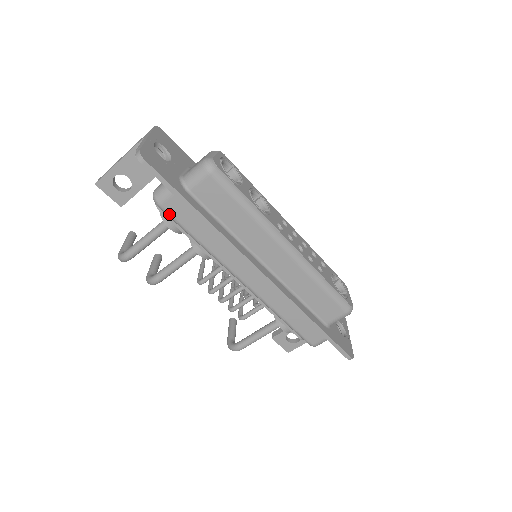
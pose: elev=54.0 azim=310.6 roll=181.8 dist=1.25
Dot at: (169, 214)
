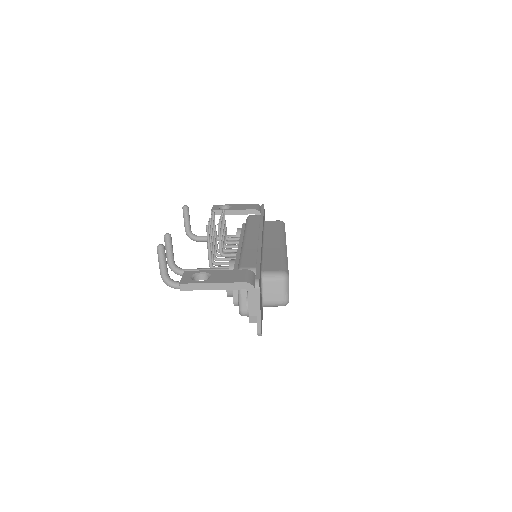
Dot at: occluded
